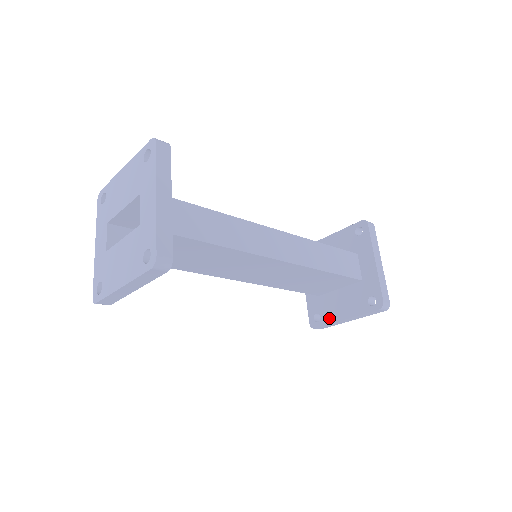
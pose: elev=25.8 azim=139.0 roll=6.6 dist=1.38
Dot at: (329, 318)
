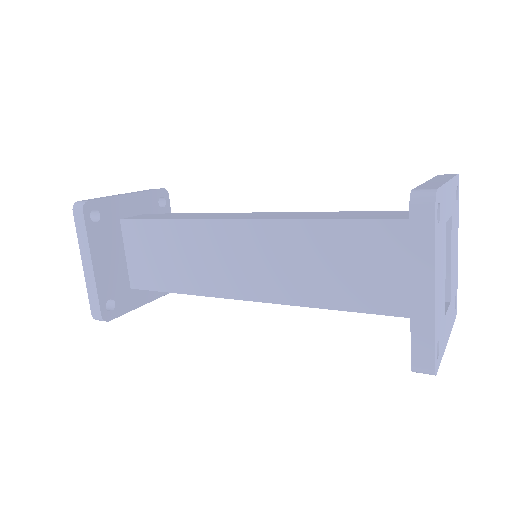
Dot at: occluded
